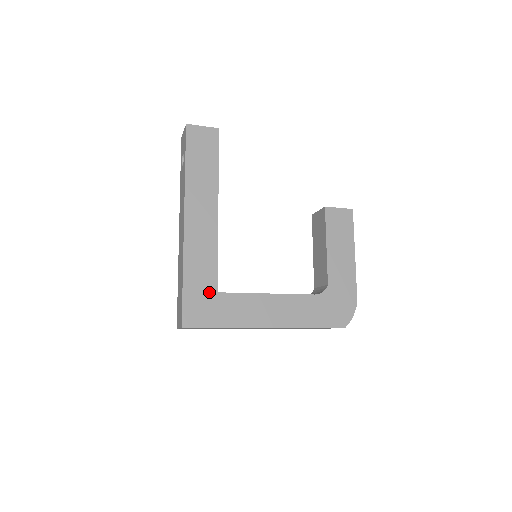
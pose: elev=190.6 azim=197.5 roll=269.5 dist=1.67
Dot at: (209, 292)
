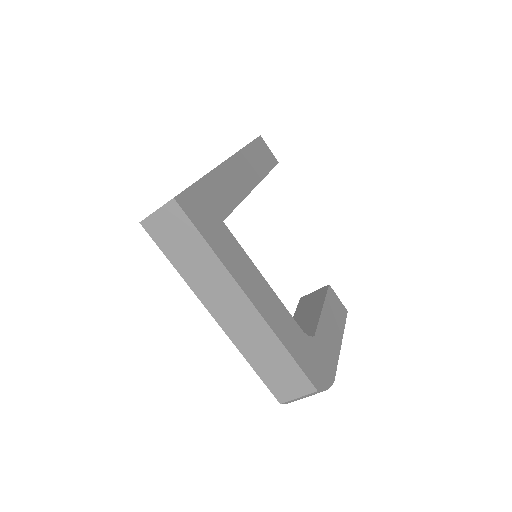
Dot at: (216, 212)
